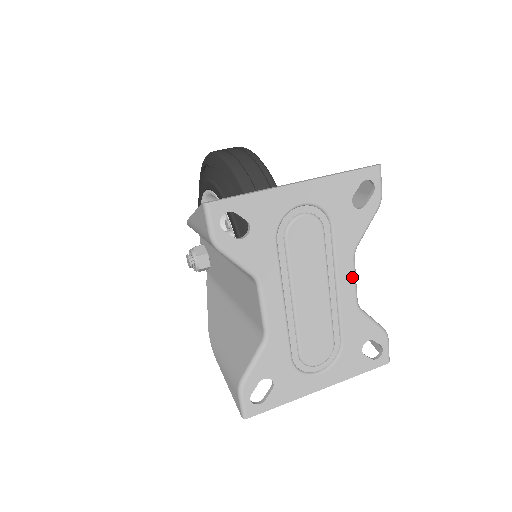
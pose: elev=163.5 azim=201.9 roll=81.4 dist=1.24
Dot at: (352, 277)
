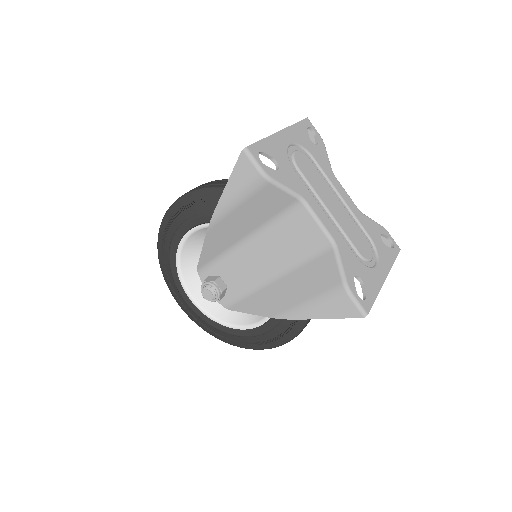
Dot at: (344, 190)
